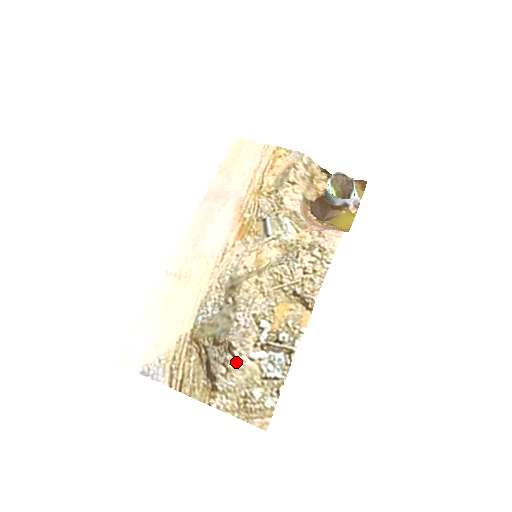
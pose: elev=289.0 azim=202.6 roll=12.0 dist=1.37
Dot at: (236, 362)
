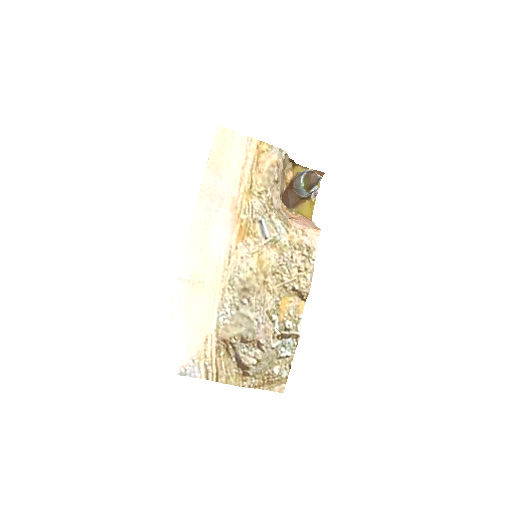
Dot at: (264, 354)
